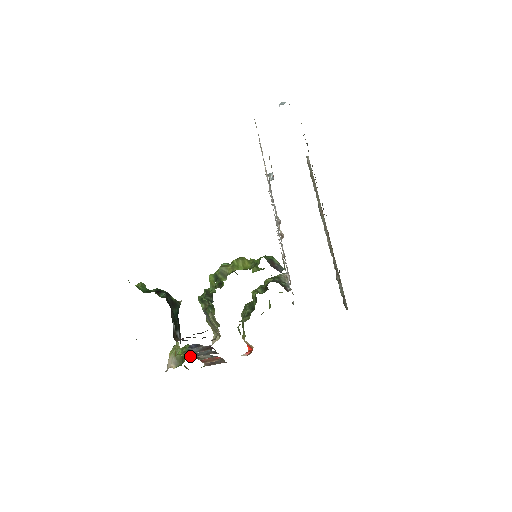
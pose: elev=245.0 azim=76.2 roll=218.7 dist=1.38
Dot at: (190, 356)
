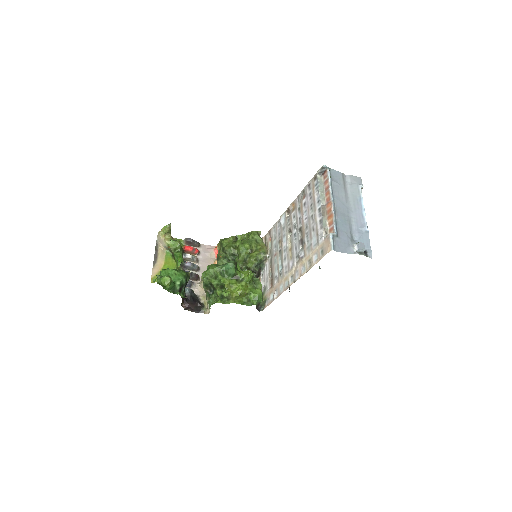
Dot at: (181, 267)
